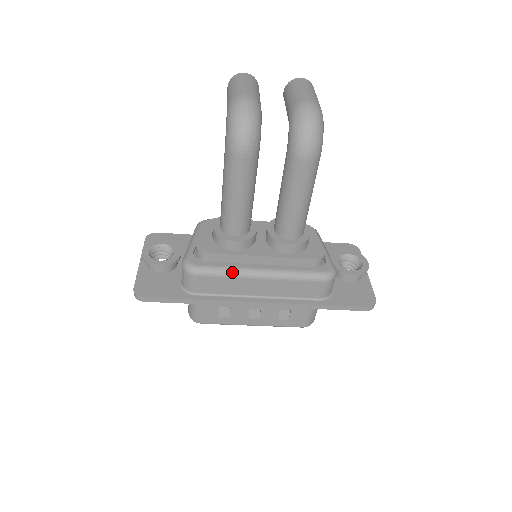
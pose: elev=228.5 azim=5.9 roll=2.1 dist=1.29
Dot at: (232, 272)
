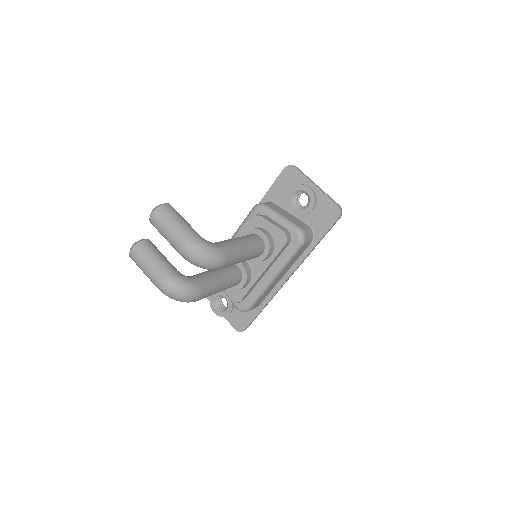
Dot at: (261, 293)
